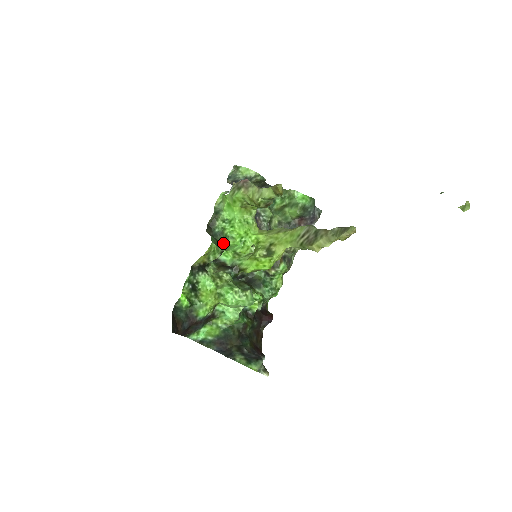
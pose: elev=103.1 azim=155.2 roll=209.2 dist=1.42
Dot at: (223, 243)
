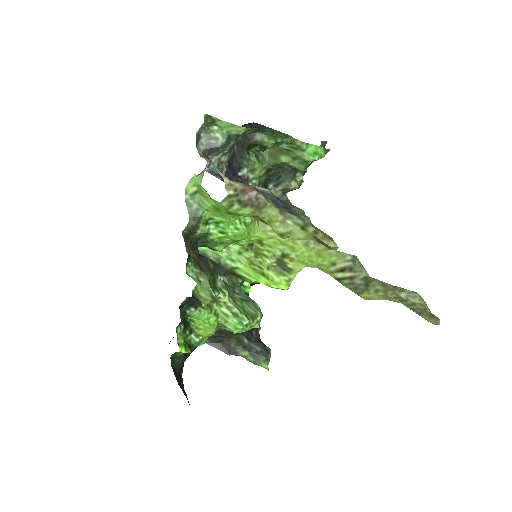
Dot at: (206, 246)
